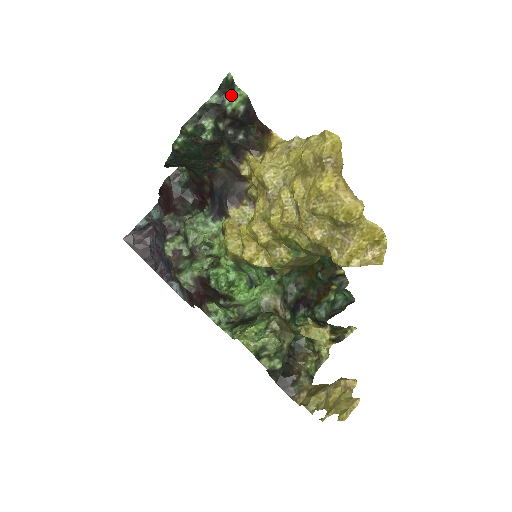
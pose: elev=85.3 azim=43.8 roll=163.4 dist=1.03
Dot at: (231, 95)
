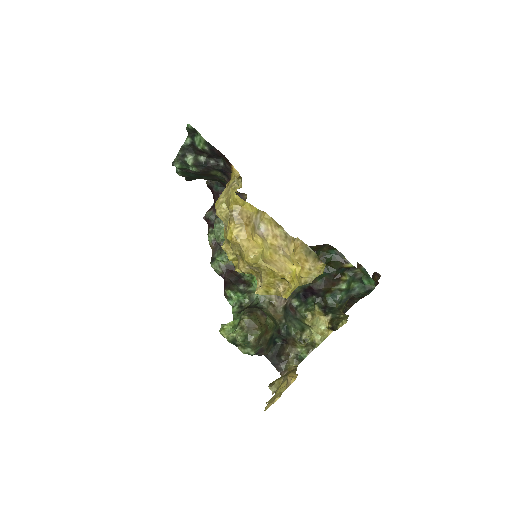
Dot at: (198, 138)
